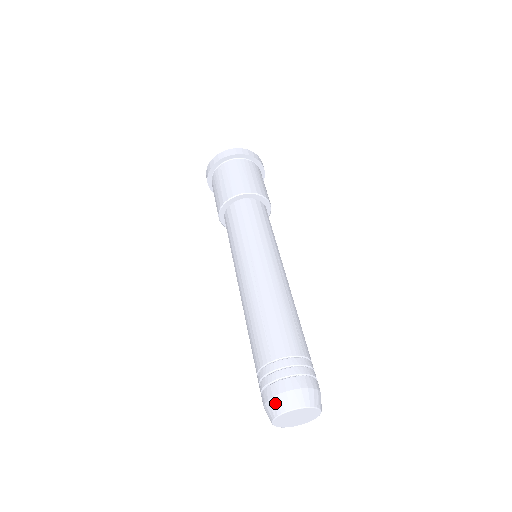
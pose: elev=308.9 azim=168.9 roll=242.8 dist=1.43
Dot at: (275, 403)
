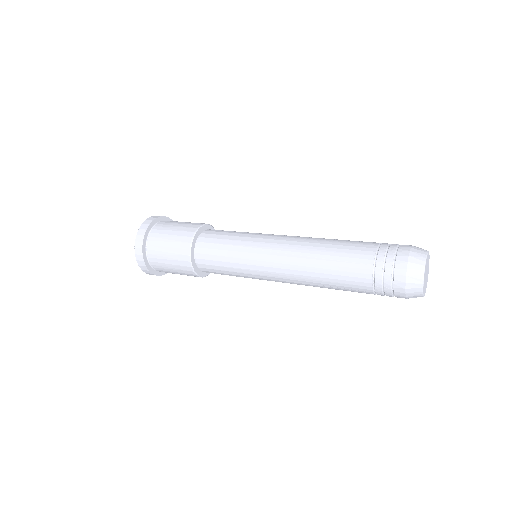
Dot at: (412, 276)
